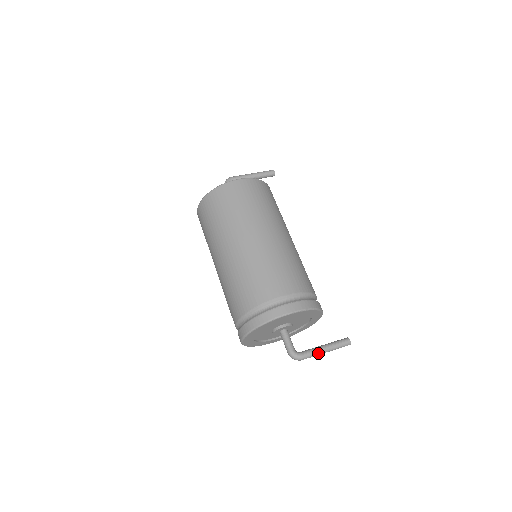
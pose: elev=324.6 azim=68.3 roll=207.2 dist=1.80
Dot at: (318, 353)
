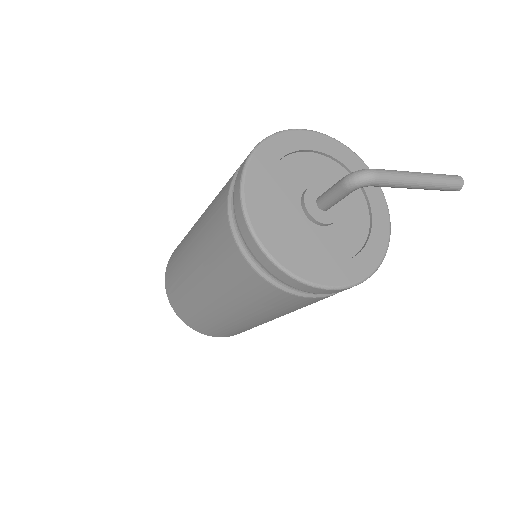
Dot at: (403, 172)
